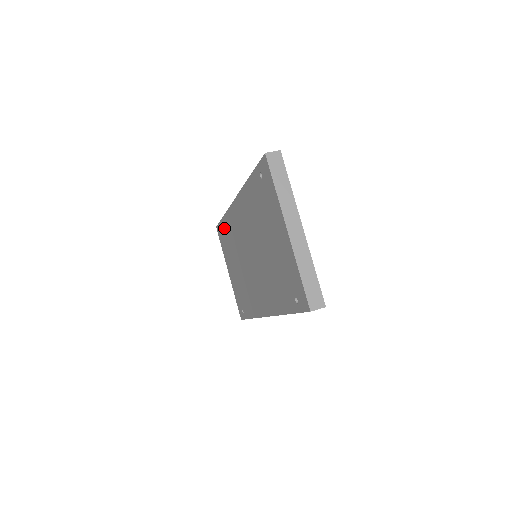
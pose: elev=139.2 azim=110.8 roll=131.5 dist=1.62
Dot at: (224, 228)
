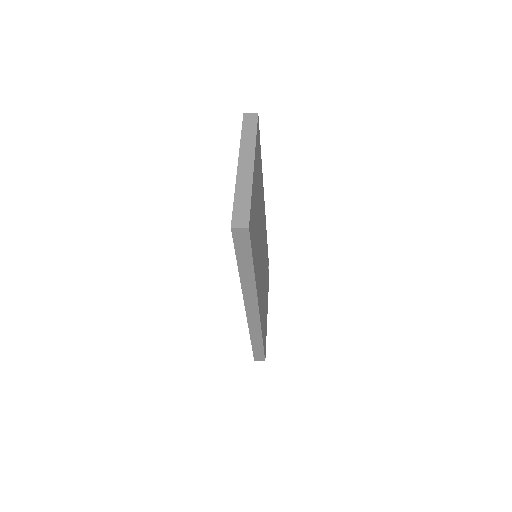
Dot at: occluded
